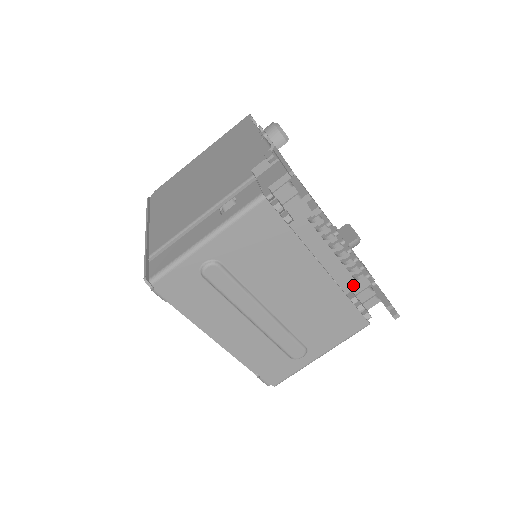
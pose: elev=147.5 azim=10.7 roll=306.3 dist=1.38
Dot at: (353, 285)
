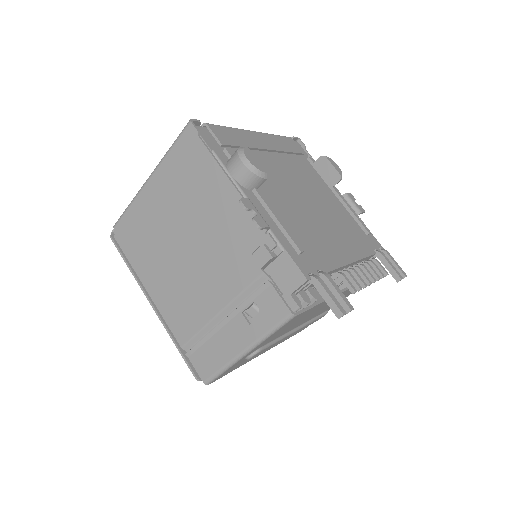
Dot at: occluded
